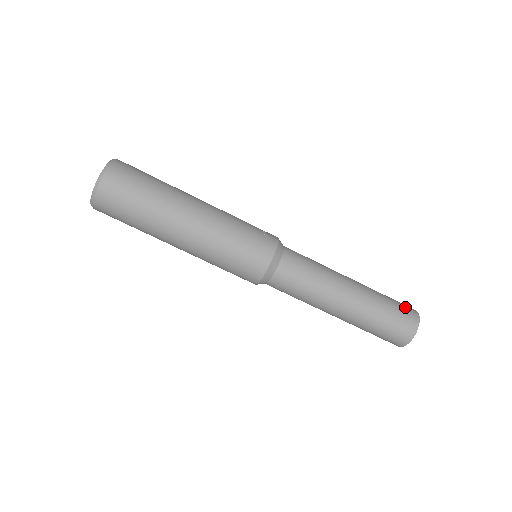
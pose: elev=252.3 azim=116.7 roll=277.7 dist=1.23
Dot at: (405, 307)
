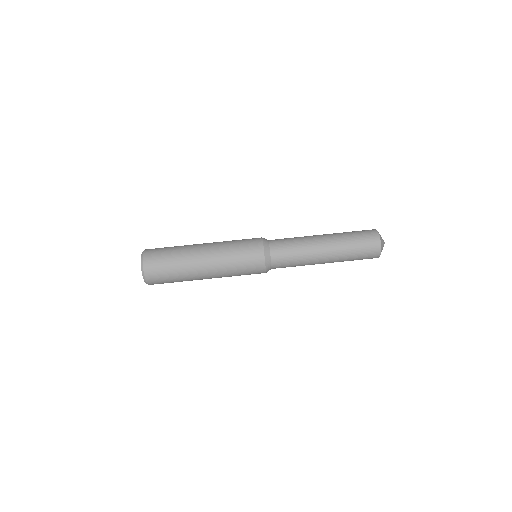
Dot at: occluded
